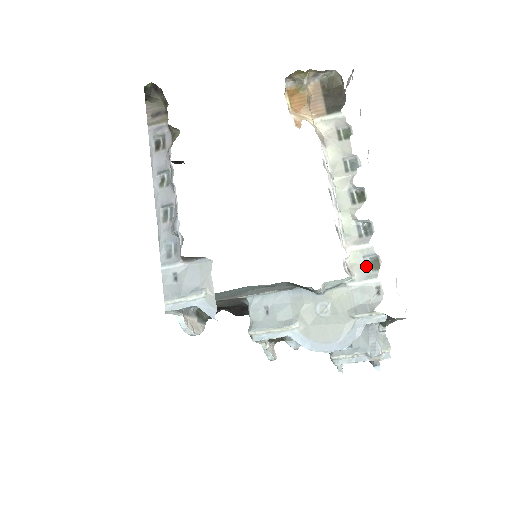
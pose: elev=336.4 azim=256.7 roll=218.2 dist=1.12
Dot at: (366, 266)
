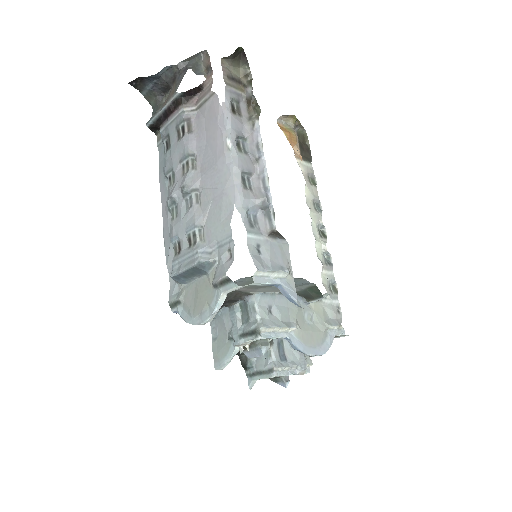
Dot at: (330, 289)
